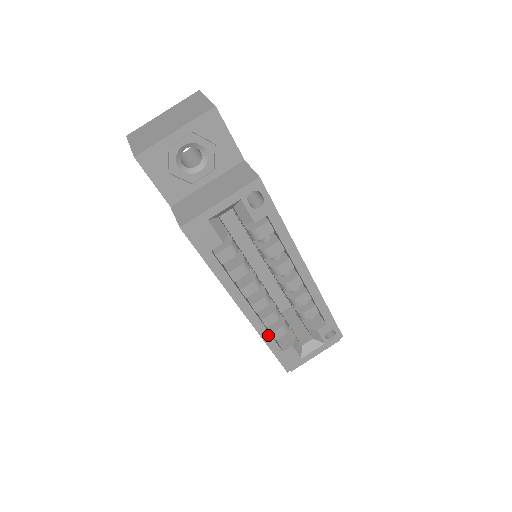
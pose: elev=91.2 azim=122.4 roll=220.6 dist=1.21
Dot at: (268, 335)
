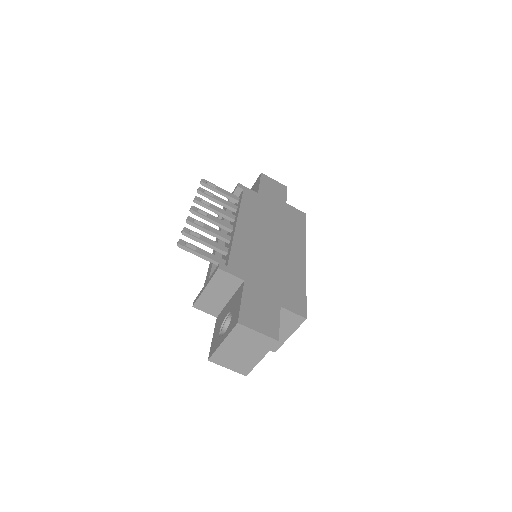
Dot at: occluded
